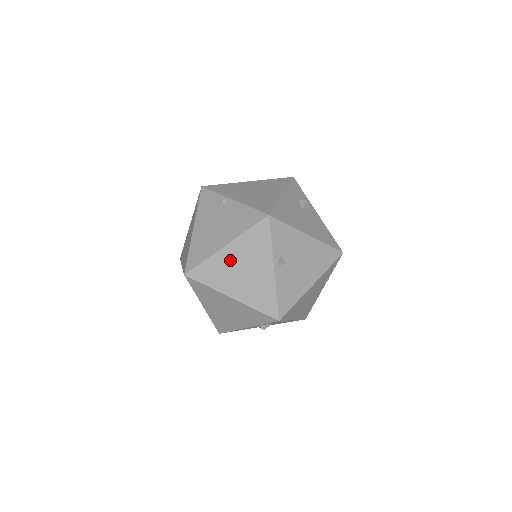
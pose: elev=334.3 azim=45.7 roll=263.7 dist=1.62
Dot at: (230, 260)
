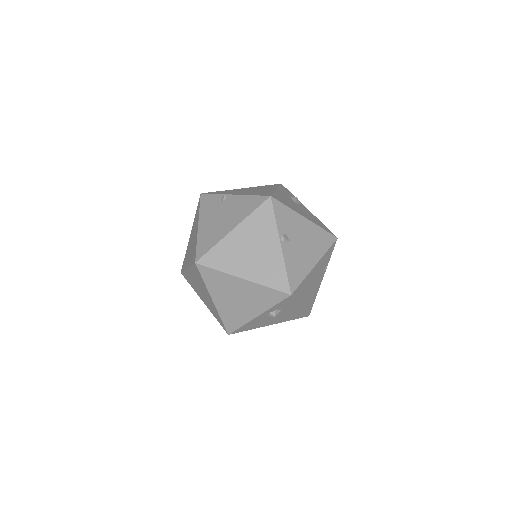
Dot at: (239, 242)
